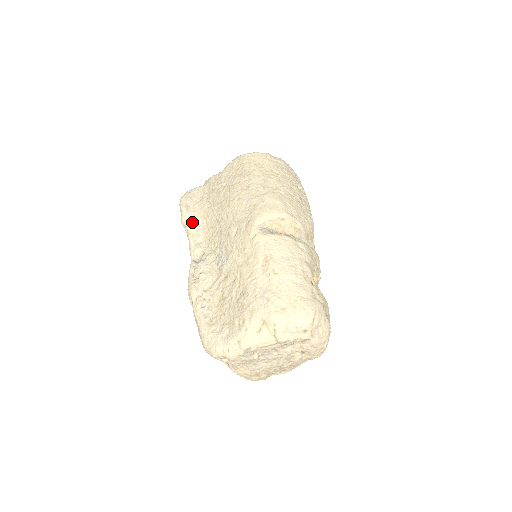
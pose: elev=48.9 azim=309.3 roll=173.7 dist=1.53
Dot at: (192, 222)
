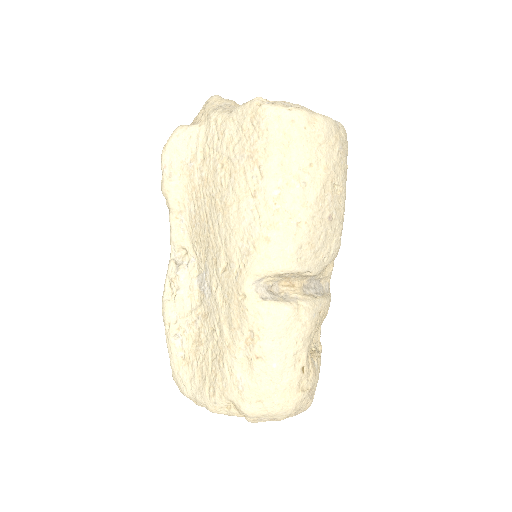
Dot at: (176, 198)
